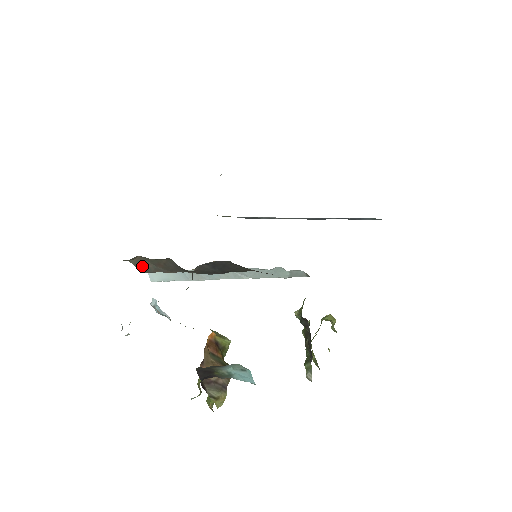
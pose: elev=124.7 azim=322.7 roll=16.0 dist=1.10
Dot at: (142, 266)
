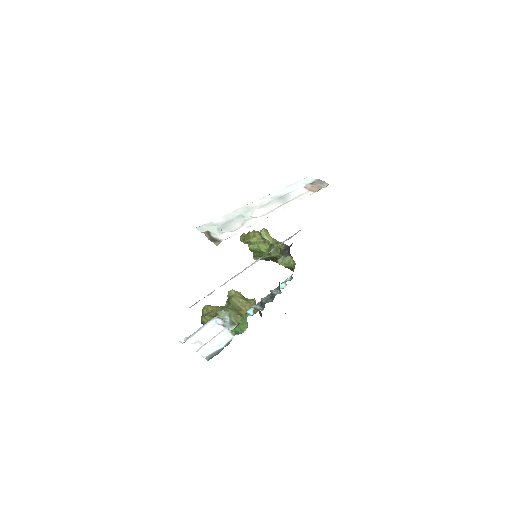
Dot at: occluded
